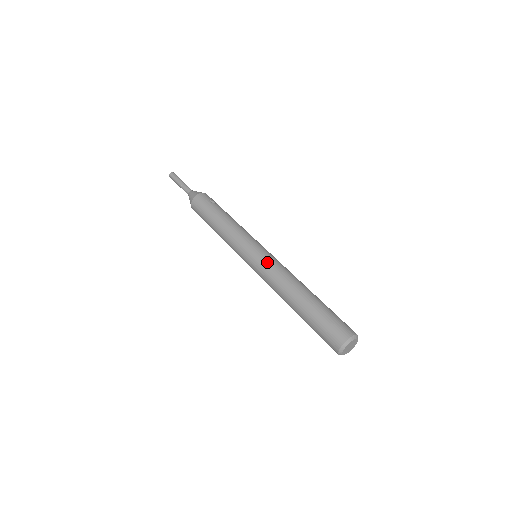
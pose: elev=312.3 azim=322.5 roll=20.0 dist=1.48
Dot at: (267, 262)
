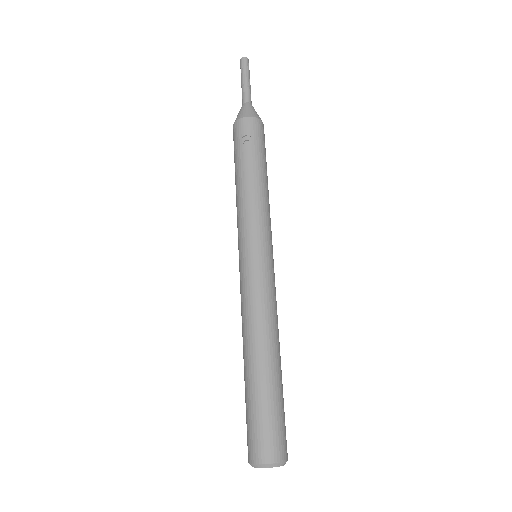
Dot at: (245, 283)
